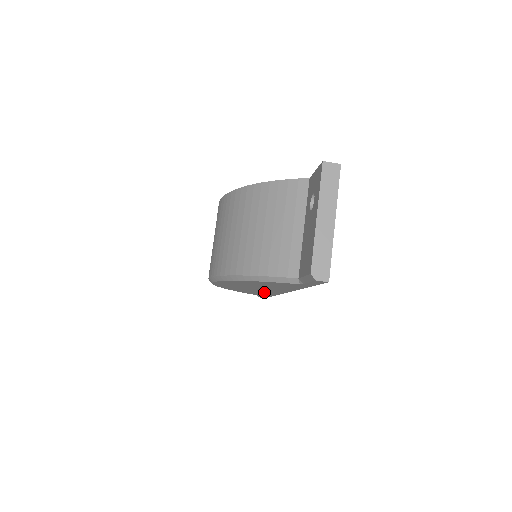
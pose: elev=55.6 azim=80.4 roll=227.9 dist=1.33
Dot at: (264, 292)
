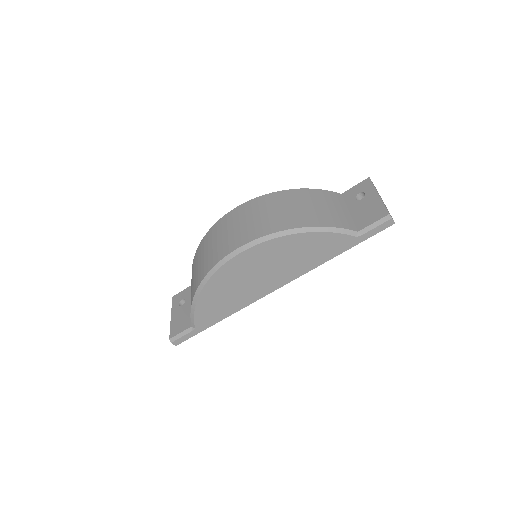
Dot at: (241, 297)
